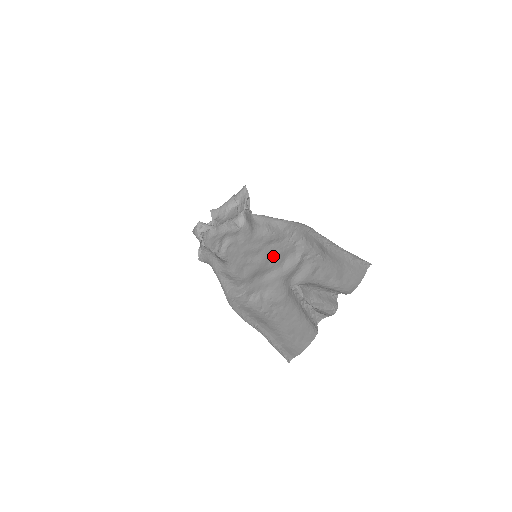
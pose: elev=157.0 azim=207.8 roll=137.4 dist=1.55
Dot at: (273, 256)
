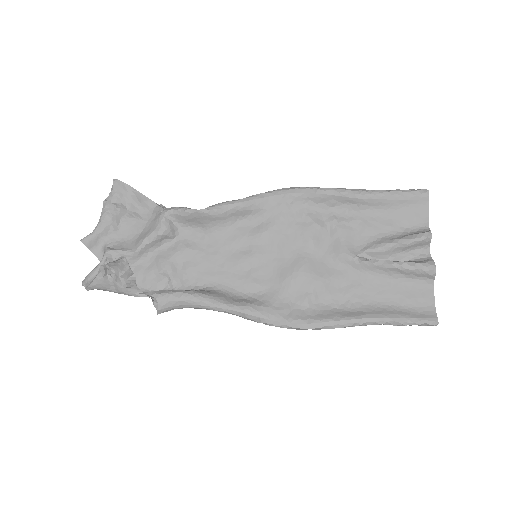
Dot at: (285, 243)
